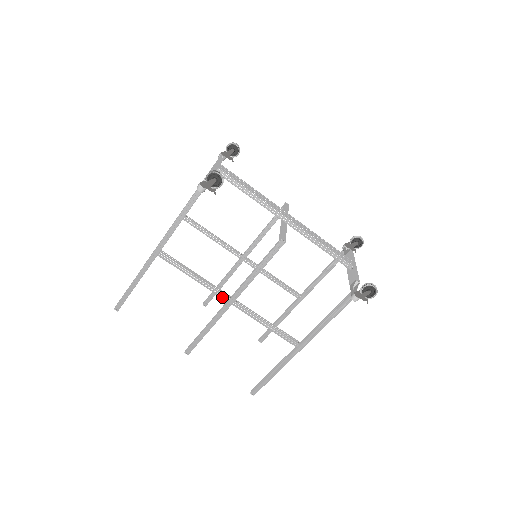
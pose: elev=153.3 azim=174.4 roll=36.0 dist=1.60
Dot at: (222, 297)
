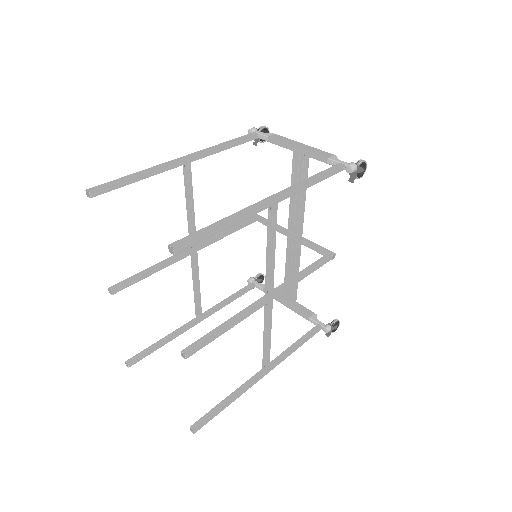
Dot at: (270, 290)
